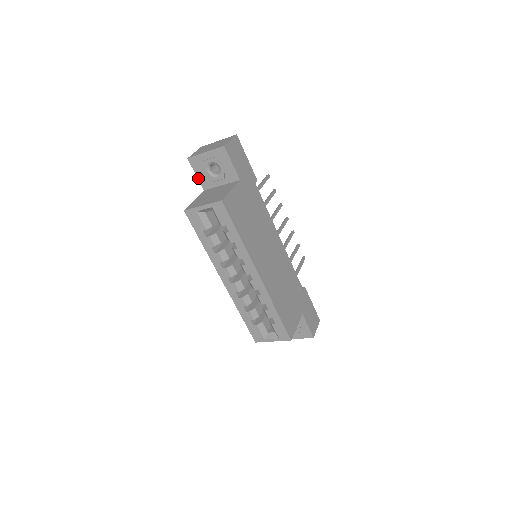
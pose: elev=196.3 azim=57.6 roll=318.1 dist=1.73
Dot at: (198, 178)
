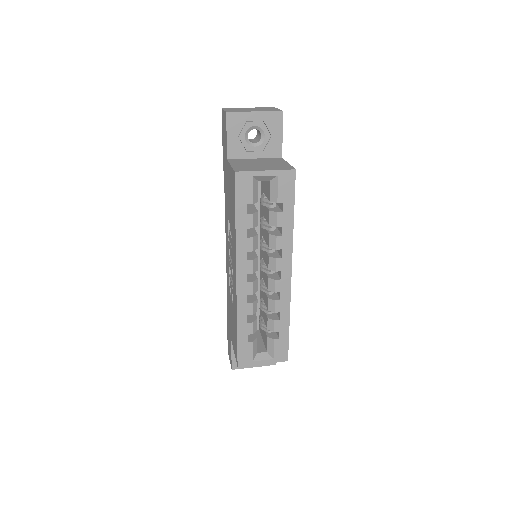
Dot at: (228, 141)
